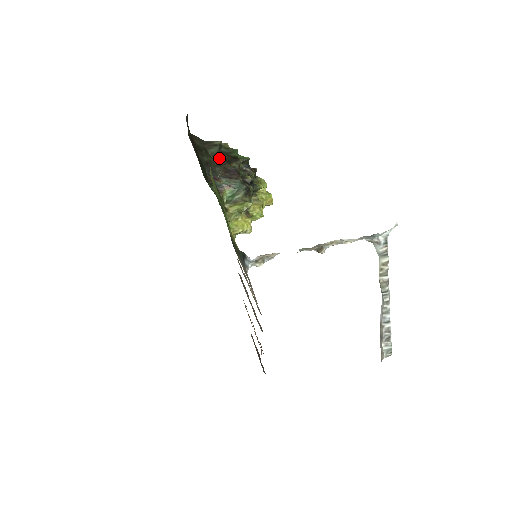
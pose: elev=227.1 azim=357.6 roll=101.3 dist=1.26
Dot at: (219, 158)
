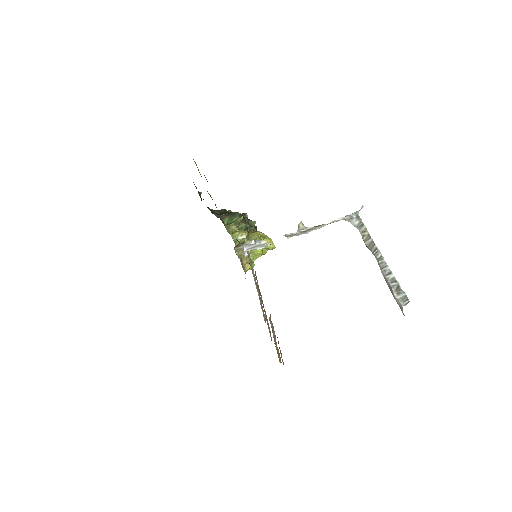
Dot at: (223, 213)
